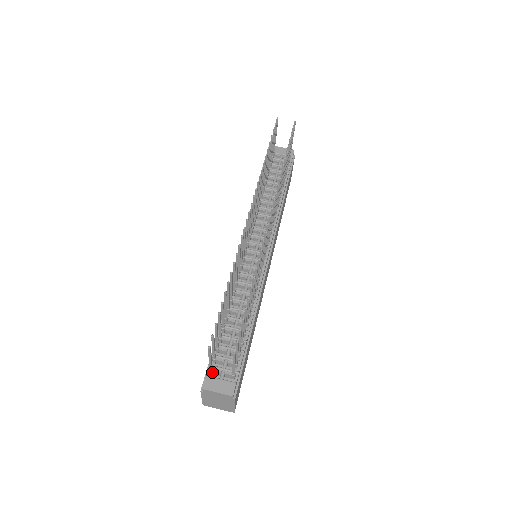
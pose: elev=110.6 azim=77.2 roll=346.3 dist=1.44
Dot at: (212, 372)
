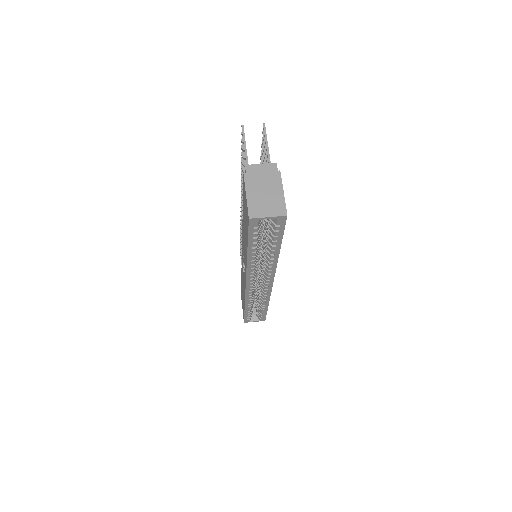
Dot at: occluded
